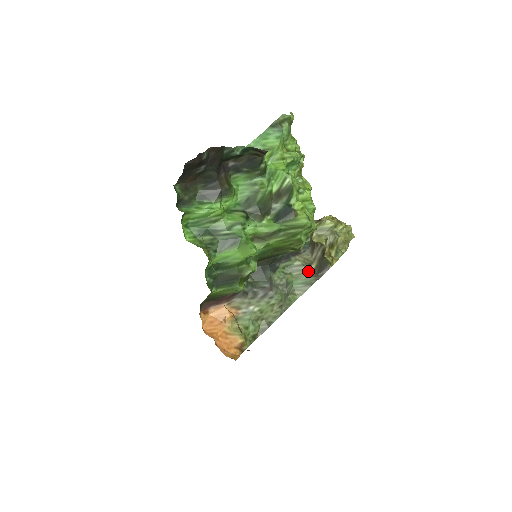
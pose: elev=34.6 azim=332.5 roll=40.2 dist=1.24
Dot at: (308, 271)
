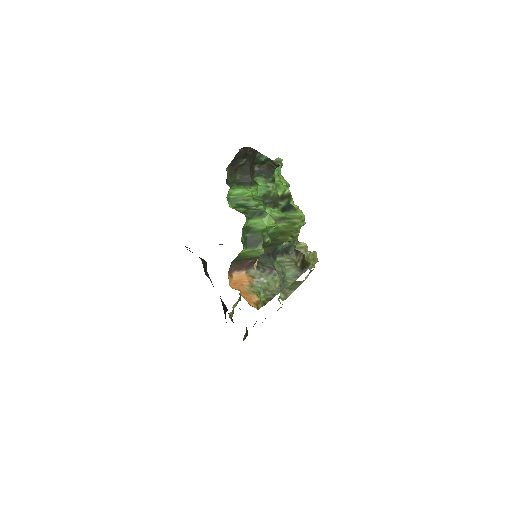
Dot at: (296, 266)
